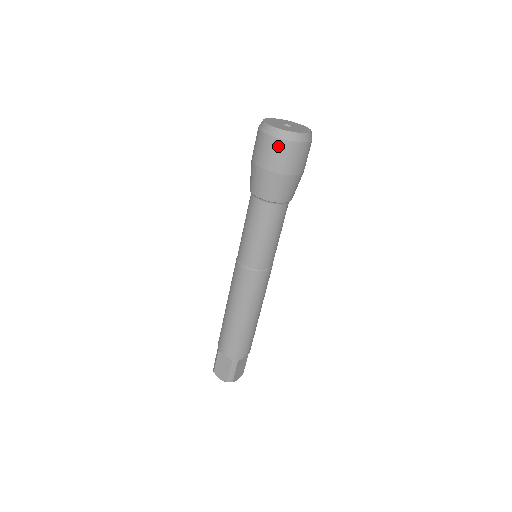
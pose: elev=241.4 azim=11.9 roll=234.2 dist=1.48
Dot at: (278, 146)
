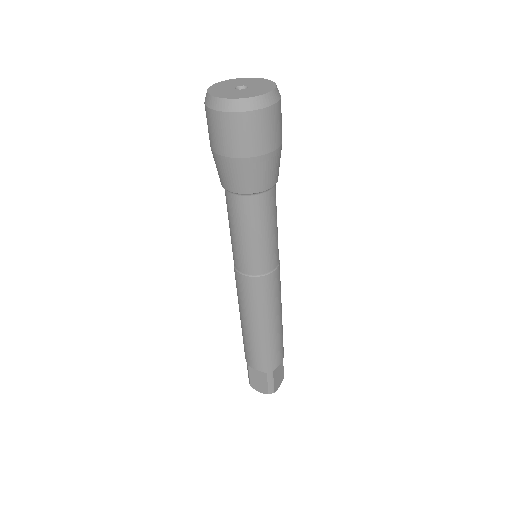
Dot at: (236, 123)
